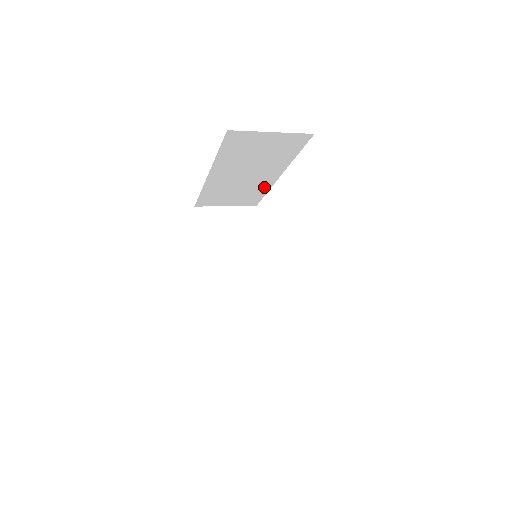
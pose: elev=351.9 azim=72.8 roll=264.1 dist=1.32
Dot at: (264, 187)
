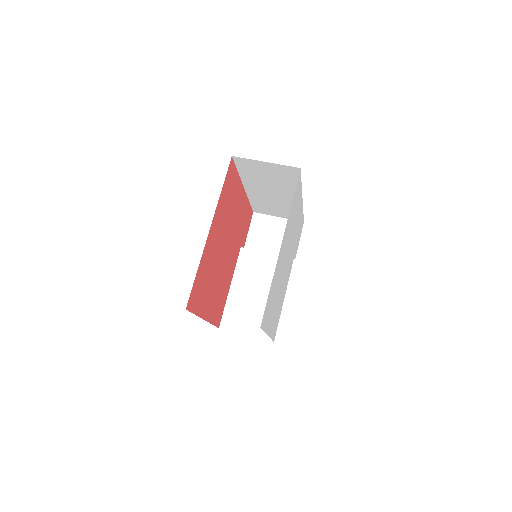
Dot at: occluded
